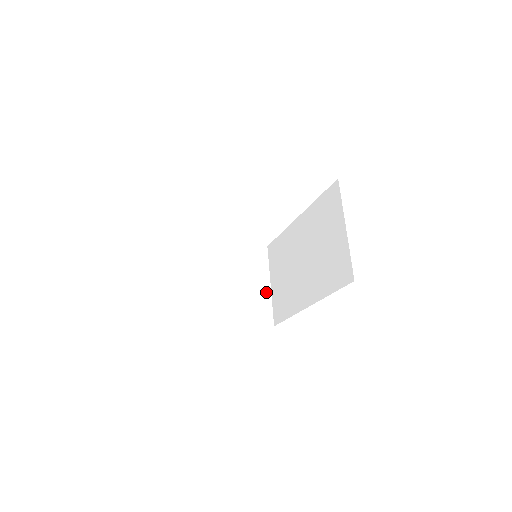
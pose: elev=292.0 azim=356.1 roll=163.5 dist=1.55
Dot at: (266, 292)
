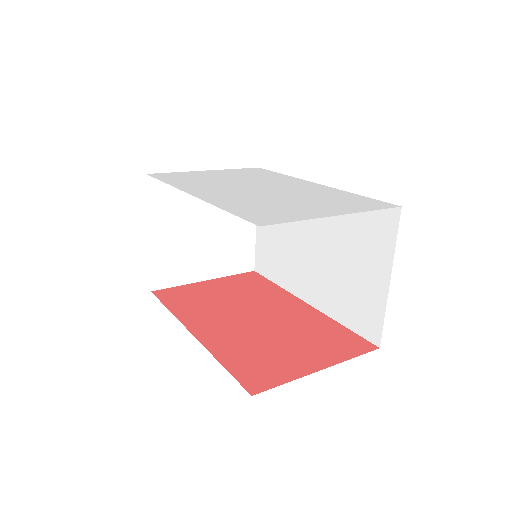
Dot at: (250, 232)
